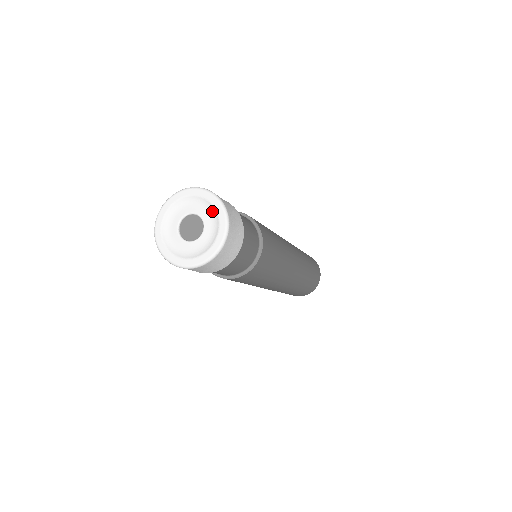
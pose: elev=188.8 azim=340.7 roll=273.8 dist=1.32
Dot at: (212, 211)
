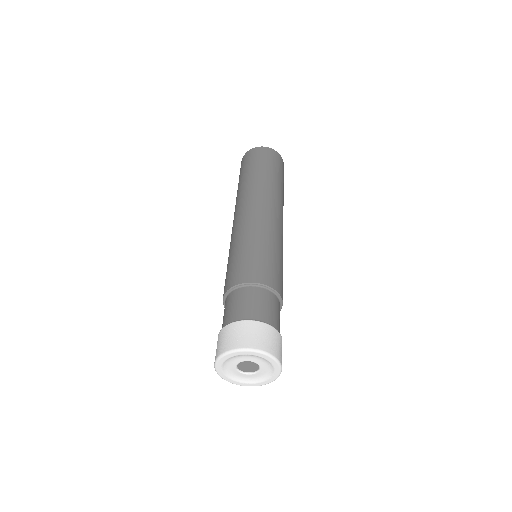
Dot at: (247, 356)
